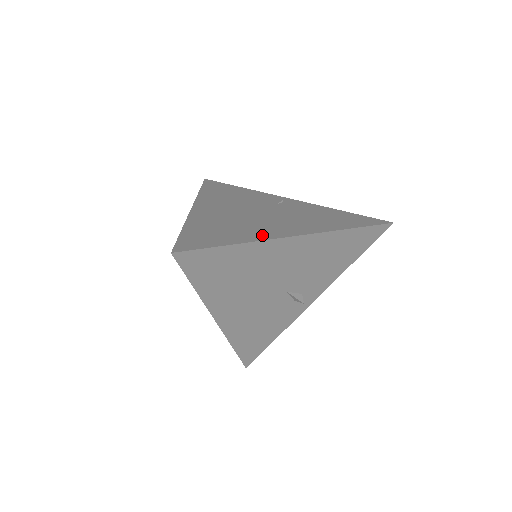
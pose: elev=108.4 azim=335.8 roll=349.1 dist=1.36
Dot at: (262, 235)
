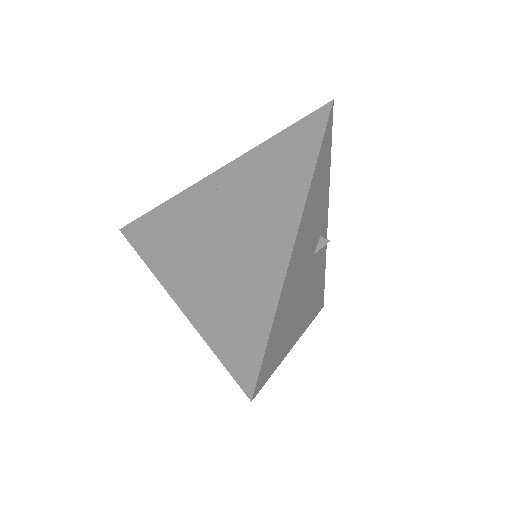
Dot at: (273, 274)
